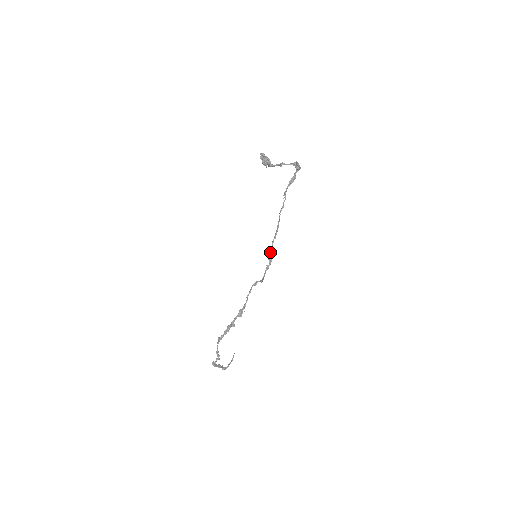
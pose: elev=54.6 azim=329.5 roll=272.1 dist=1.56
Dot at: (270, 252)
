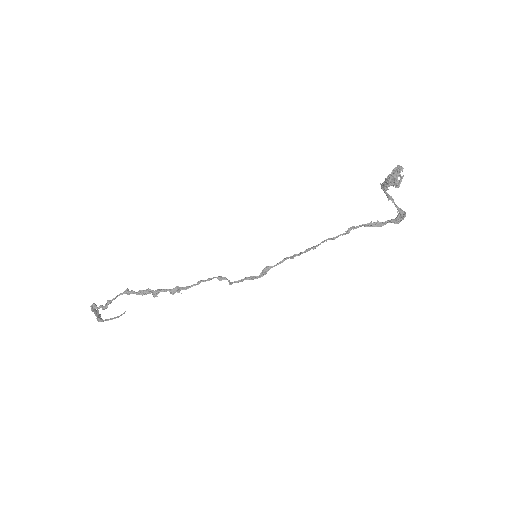
Dot at: (272, 266)
